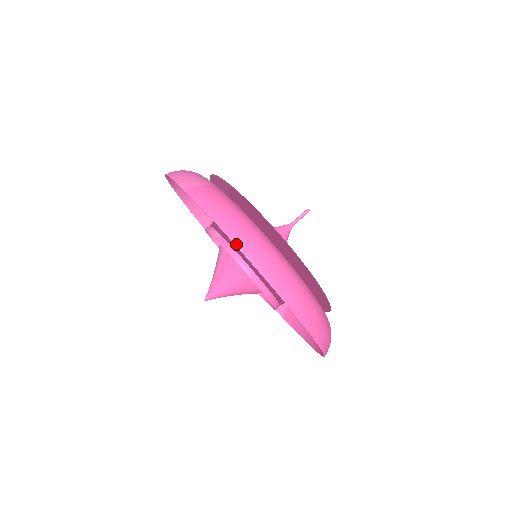
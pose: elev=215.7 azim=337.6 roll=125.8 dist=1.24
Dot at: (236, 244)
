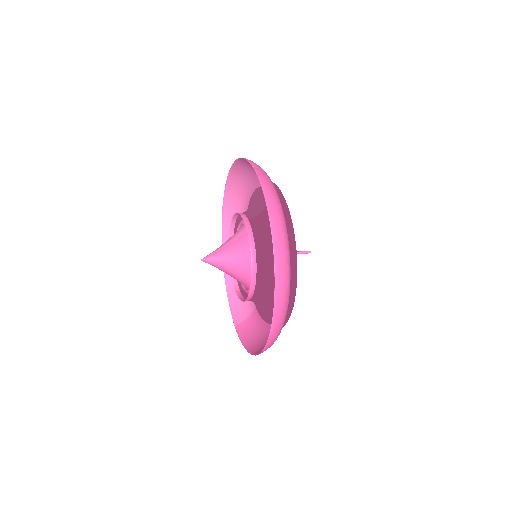
Dot at: (269, 213)
